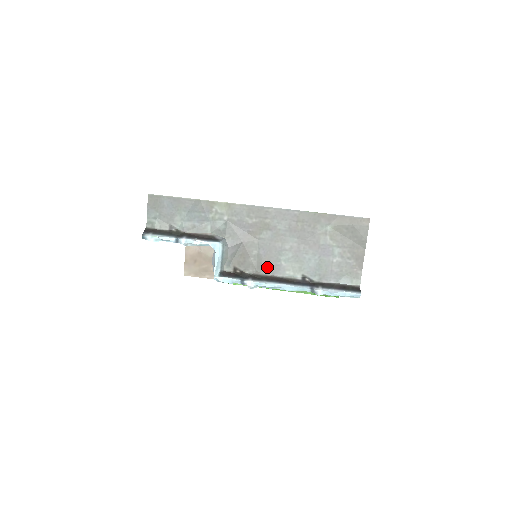
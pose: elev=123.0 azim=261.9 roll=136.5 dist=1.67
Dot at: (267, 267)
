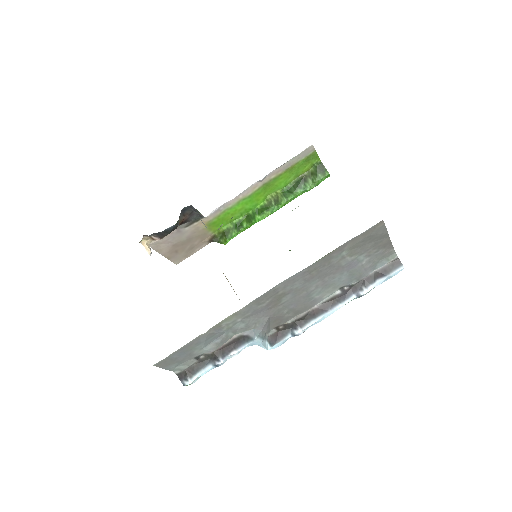
Dot at: (304, 308)
